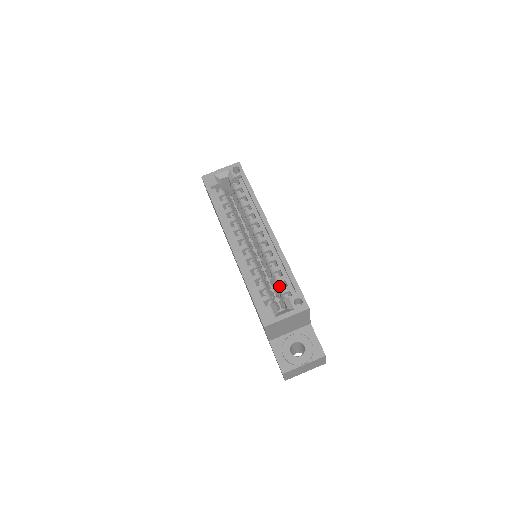
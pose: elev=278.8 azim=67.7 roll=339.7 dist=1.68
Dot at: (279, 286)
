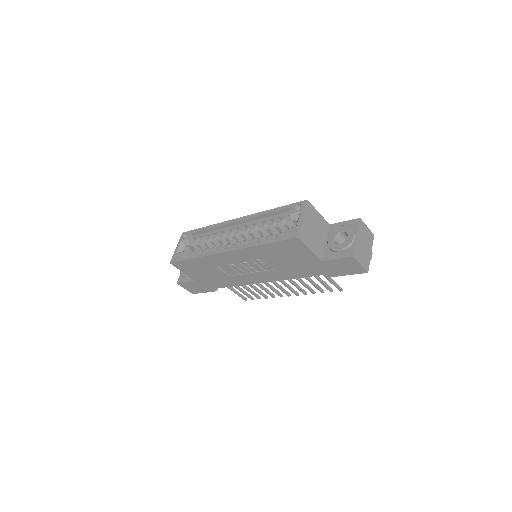
Dot at: (280, 224)
